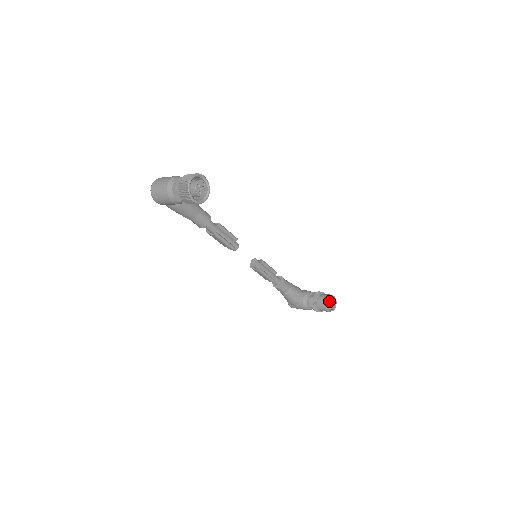
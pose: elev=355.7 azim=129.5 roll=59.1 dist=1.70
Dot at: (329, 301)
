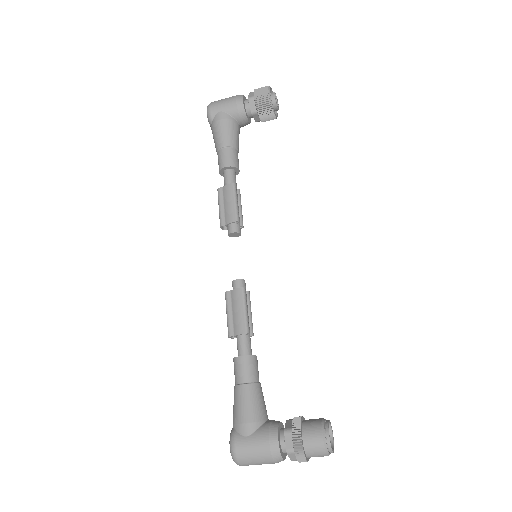
Dot at: (328, 420)
